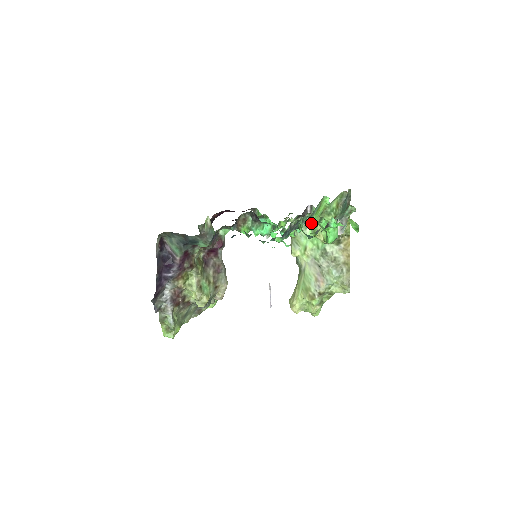
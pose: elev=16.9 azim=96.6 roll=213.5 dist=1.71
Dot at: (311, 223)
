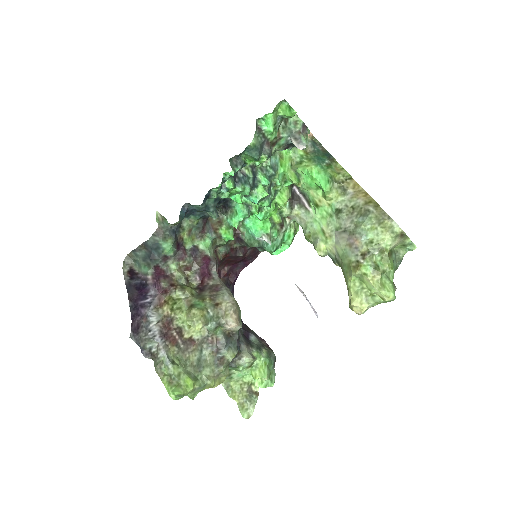
Dot at: (308, 201)
